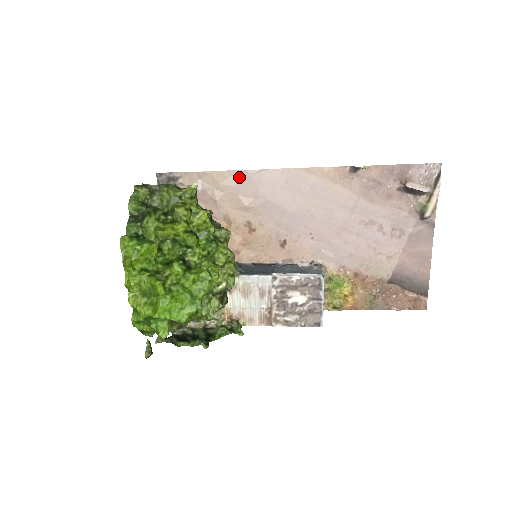
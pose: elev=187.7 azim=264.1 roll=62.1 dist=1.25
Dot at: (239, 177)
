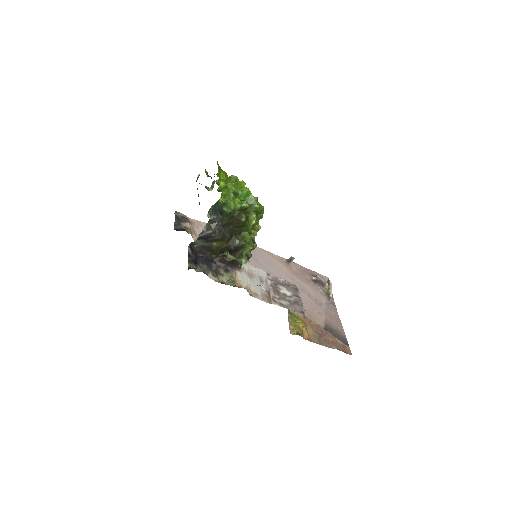
Dot at: occluded
